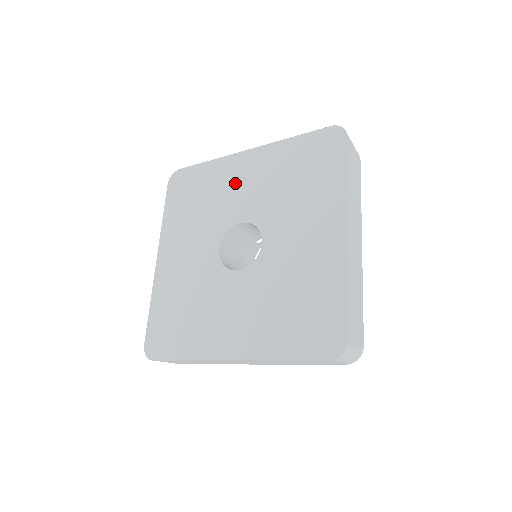
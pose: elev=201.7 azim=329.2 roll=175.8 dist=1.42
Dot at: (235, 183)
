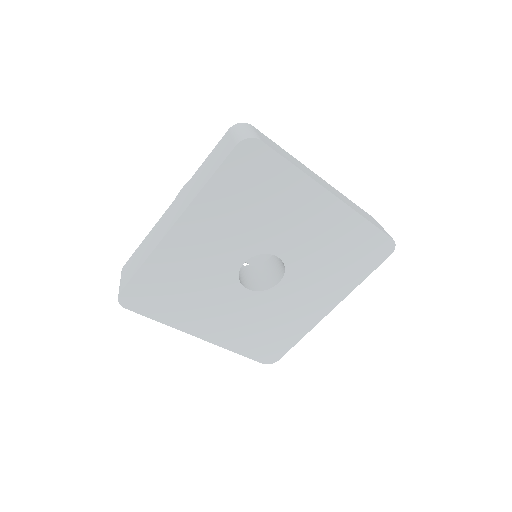
Dot at: (300, 218)
